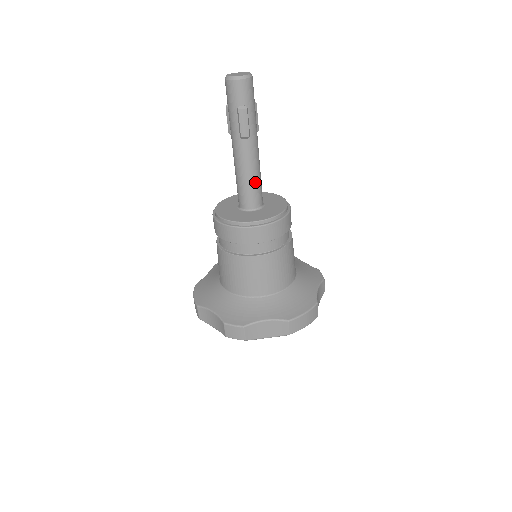
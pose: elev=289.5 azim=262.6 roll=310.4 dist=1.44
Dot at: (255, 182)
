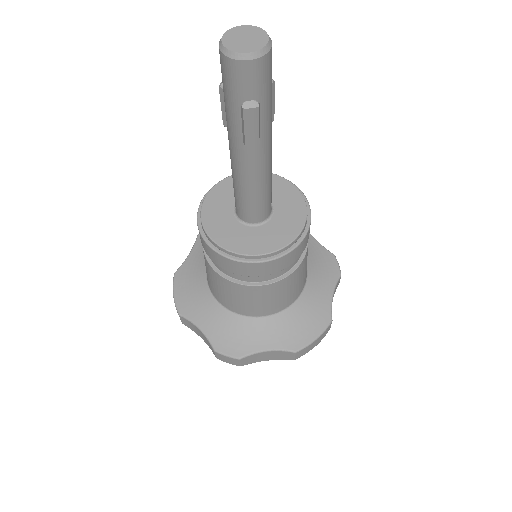
Dot at: (263, 194)
